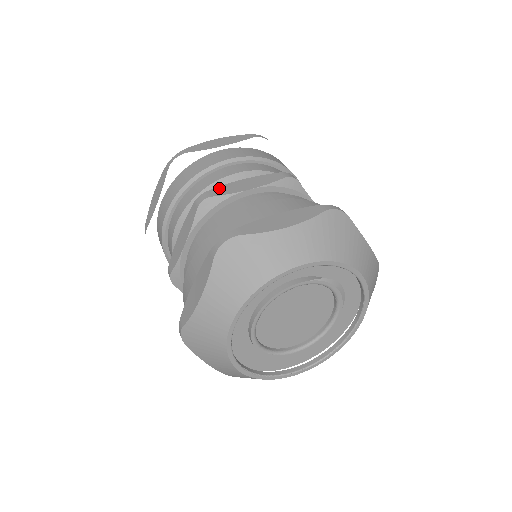
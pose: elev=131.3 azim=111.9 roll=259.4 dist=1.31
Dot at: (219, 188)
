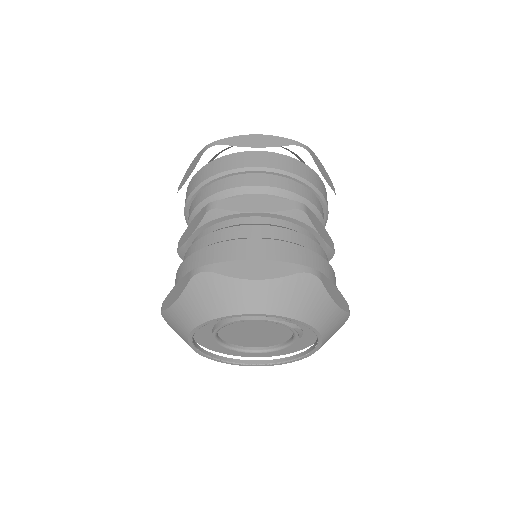
Dot at: (231, 200)
